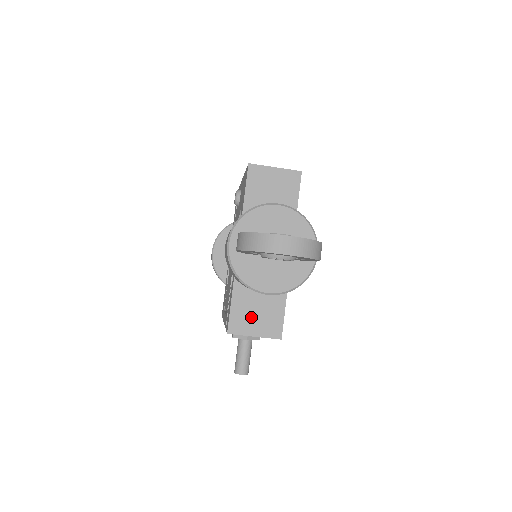
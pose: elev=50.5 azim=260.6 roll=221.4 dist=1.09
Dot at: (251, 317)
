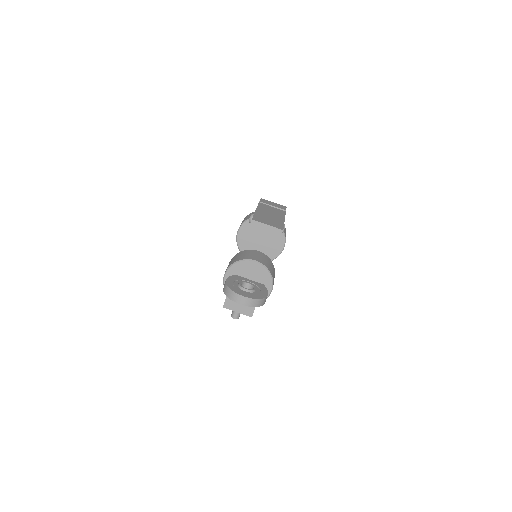
Dot at: occluded
